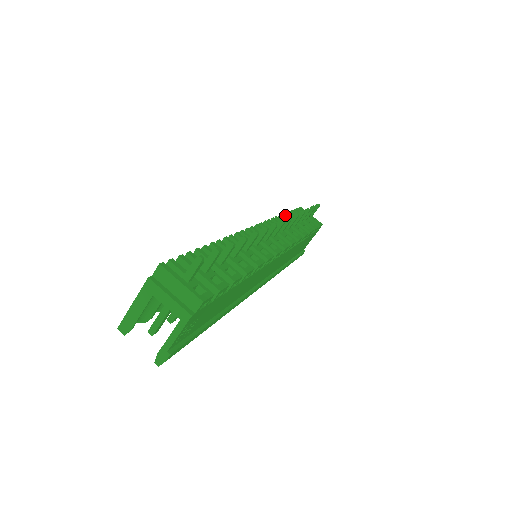
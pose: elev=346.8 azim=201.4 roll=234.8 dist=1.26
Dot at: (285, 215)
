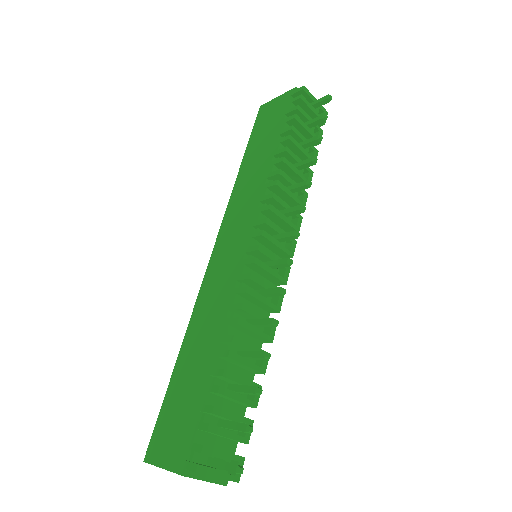
Dot at: (289, 150)
